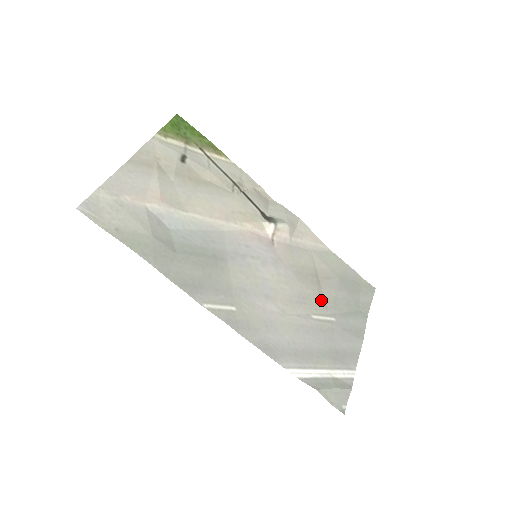
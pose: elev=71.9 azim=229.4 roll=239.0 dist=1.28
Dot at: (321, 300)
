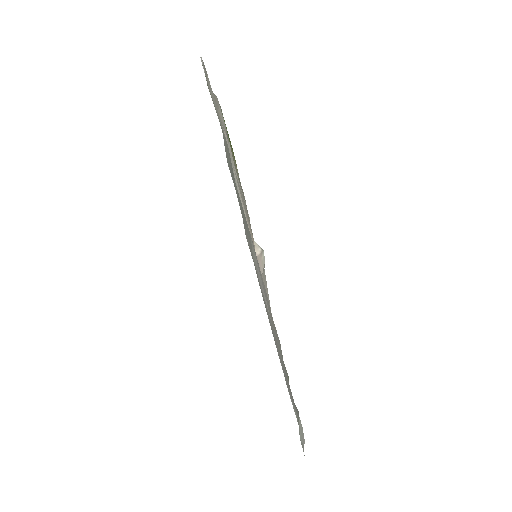
Dot at: occluded
